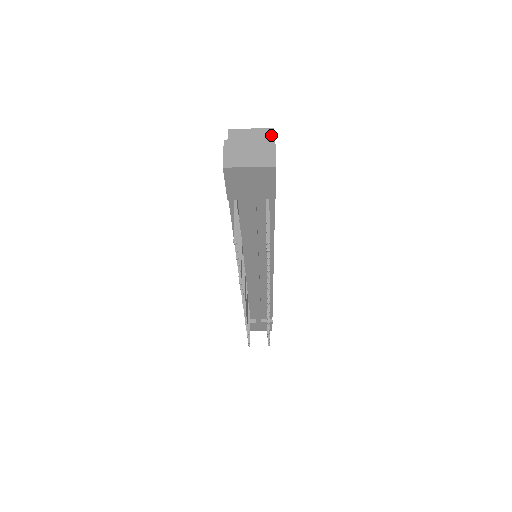
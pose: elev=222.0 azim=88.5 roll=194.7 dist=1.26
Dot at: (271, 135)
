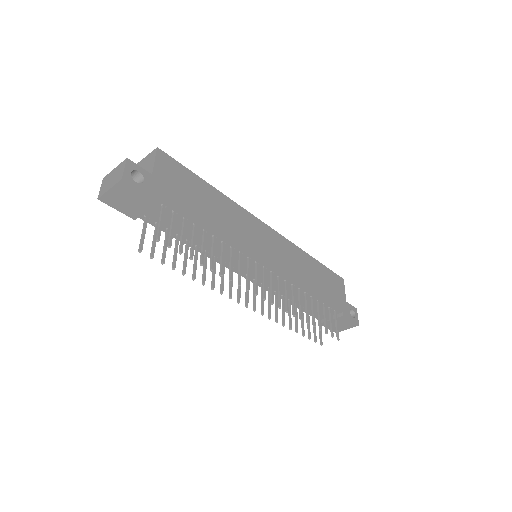
Dot at: (155, 154)
